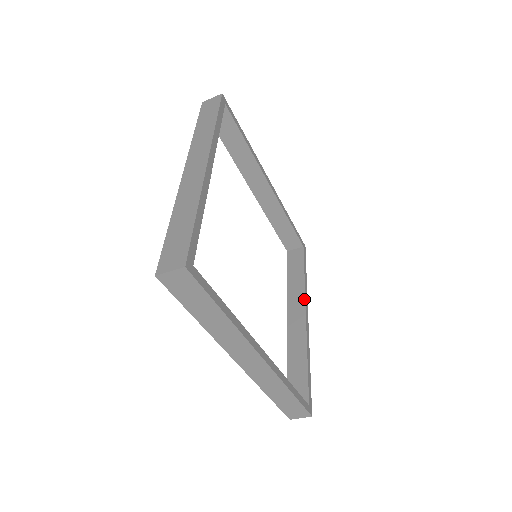
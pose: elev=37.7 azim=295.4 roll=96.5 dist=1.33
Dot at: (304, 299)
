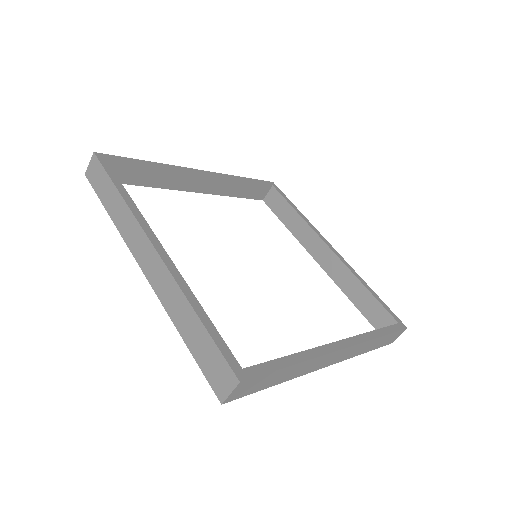
Dot at: (315, 234)
